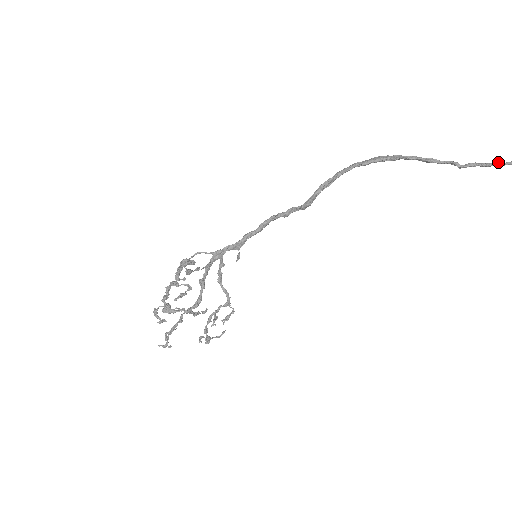
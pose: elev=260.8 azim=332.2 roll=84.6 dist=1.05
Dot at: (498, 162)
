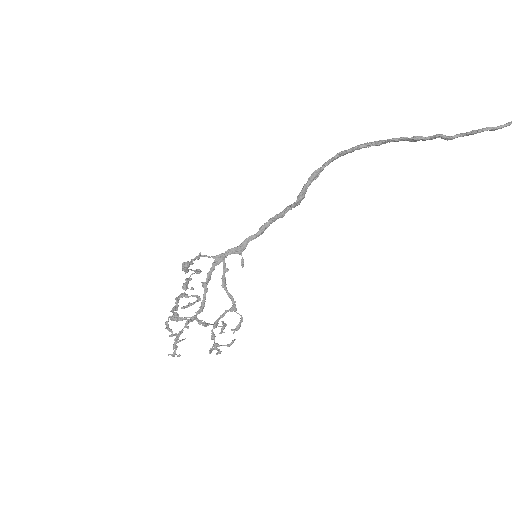
Dot at: (486, 127)
